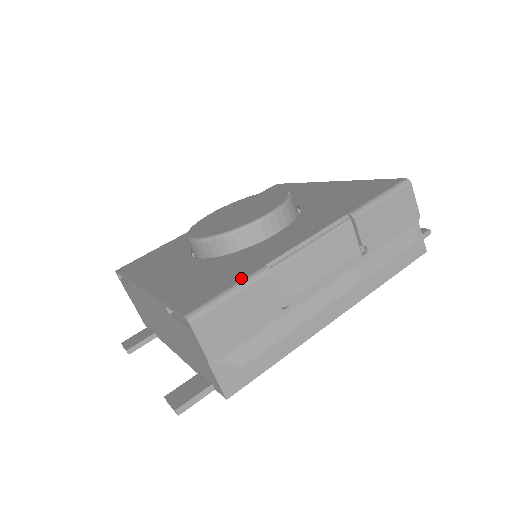
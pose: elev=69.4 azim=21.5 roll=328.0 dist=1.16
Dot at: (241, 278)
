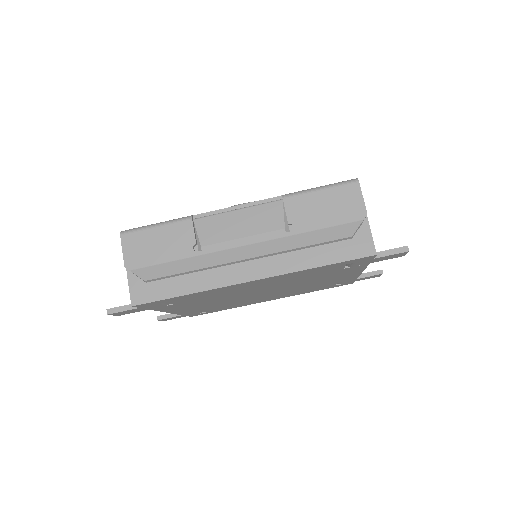
Dot at: (173, 220)
